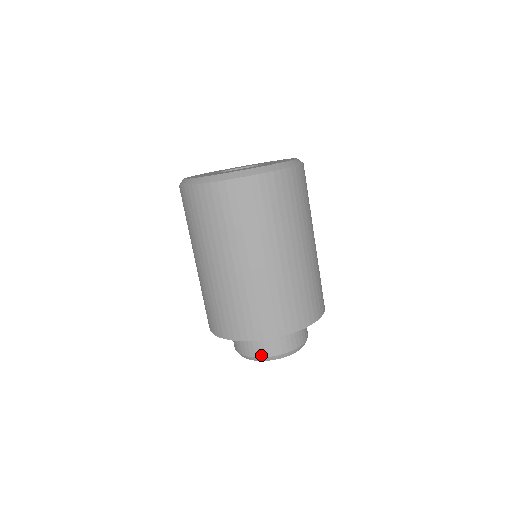
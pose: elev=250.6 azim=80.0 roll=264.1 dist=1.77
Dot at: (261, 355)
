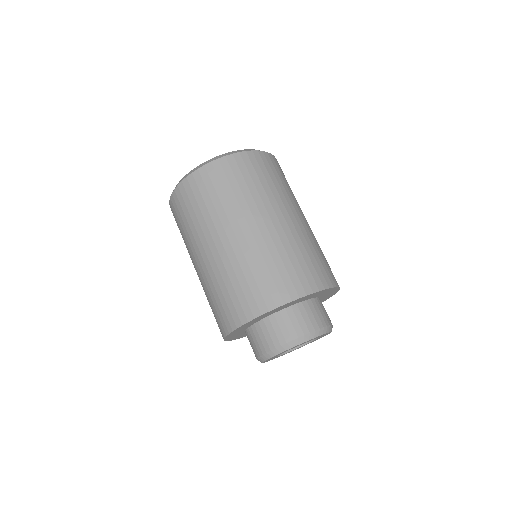
Dot at: (292, 337)
